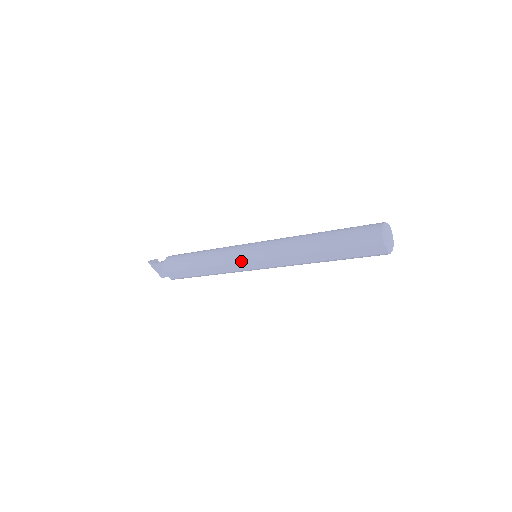
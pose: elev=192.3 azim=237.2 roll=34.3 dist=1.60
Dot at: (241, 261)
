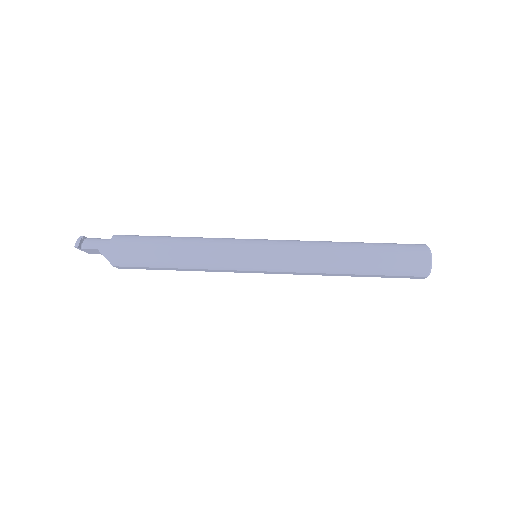
Dot at: (243, 270)
